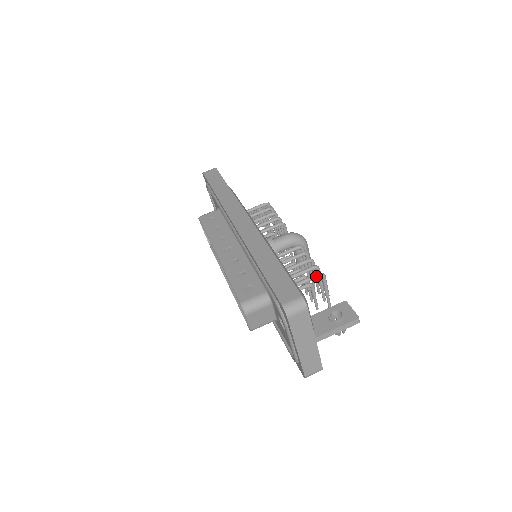
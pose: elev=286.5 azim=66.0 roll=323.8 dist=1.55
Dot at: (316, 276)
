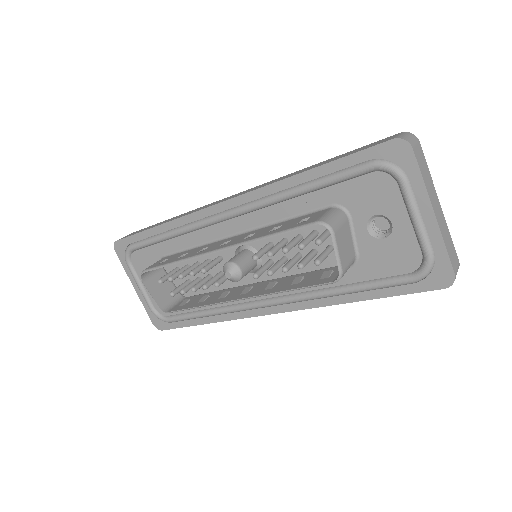
Dot at: occluded
